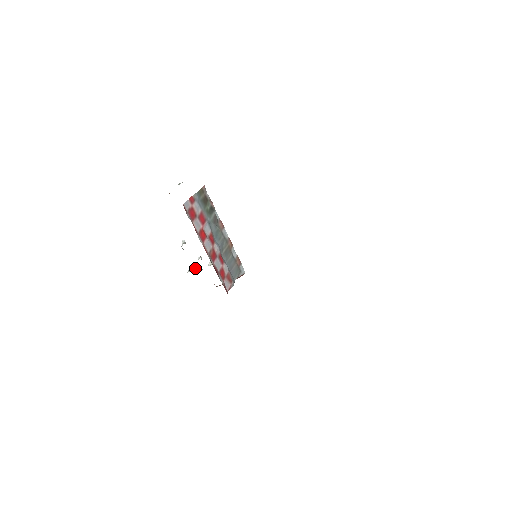
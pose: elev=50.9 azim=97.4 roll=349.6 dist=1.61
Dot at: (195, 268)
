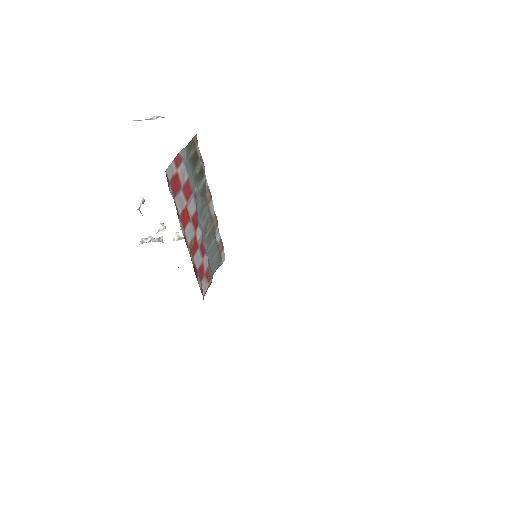
Dot at: (153, 238)
